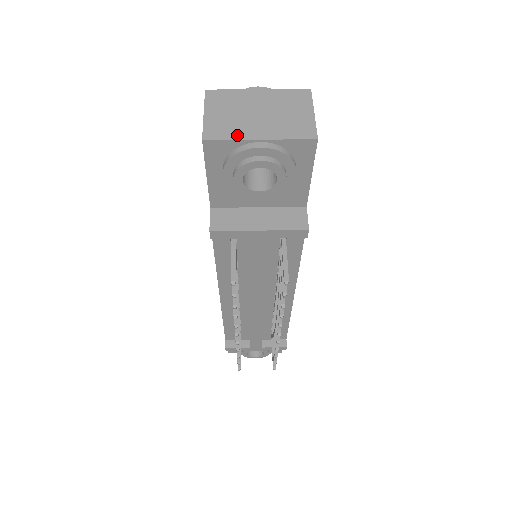
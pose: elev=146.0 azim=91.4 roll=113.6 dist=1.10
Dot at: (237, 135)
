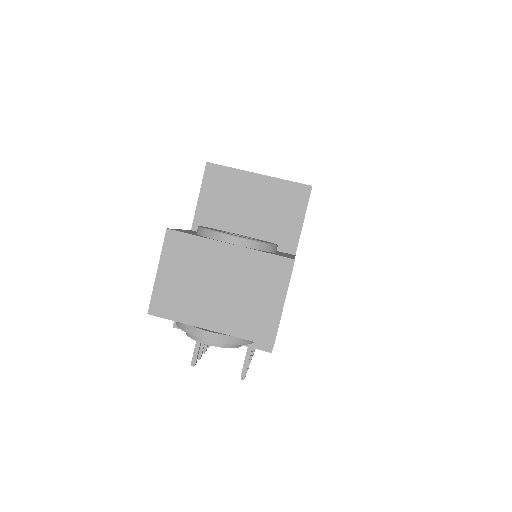
Dot at: (186, 317)
